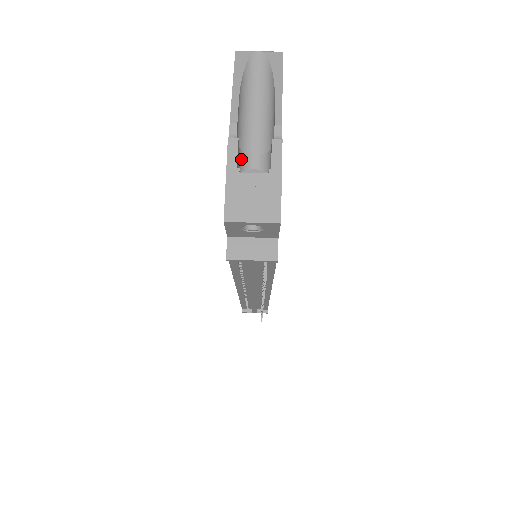
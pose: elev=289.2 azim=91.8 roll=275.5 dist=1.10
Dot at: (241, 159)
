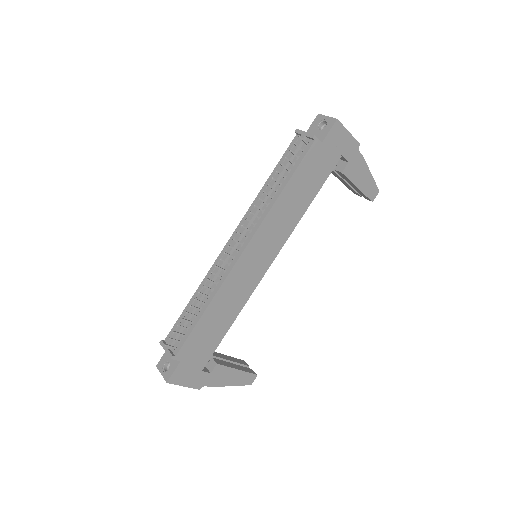
Dot at: occluded
